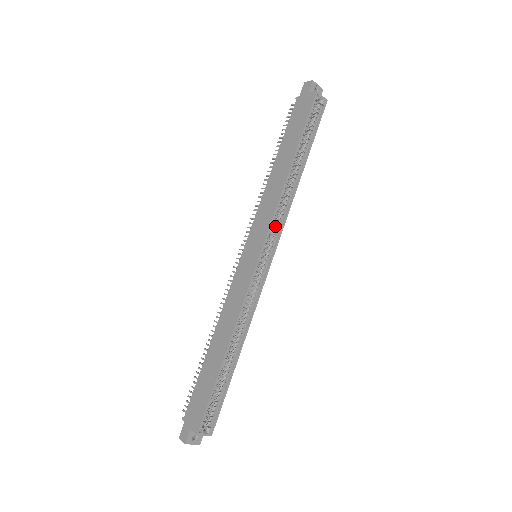
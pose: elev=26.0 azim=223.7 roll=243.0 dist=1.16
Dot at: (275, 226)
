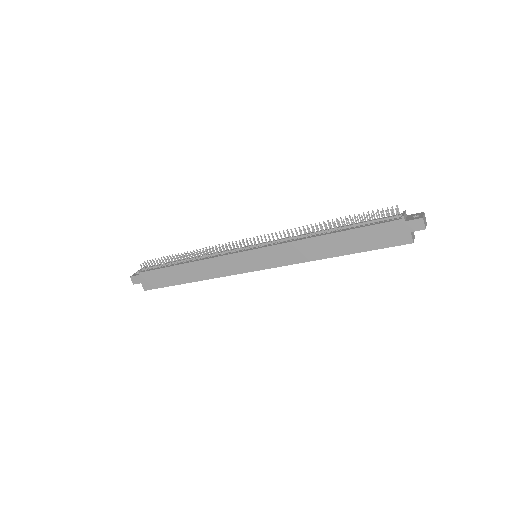
Dot at: occluded
